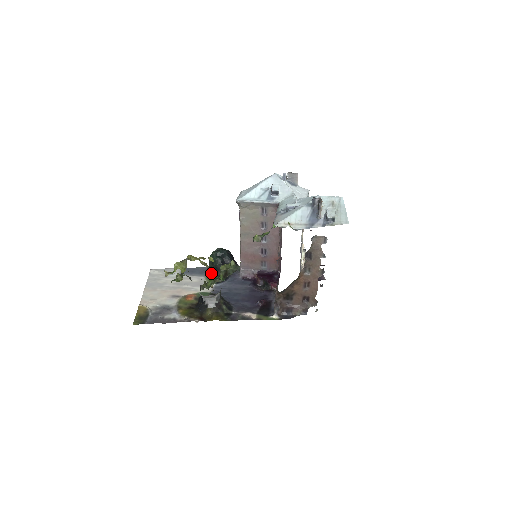
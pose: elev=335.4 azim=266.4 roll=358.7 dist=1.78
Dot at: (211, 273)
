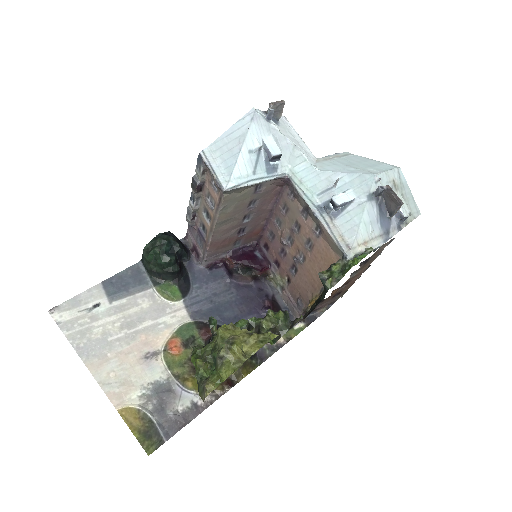
Dot at: (160, 279)
